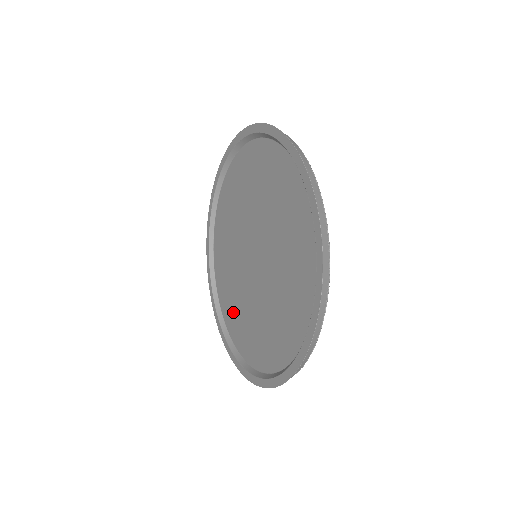
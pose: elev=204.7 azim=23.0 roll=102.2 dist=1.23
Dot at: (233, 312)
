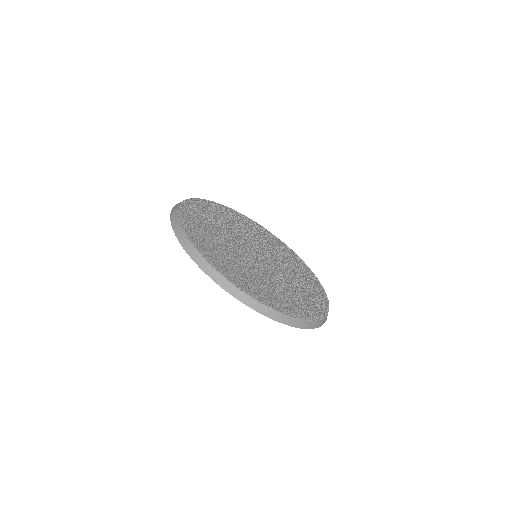
Dot at: occluded
